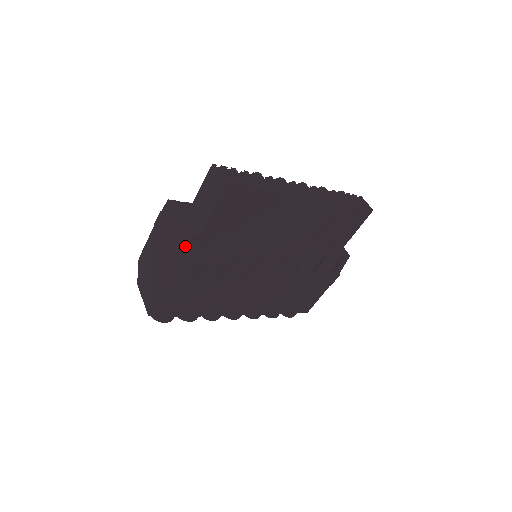
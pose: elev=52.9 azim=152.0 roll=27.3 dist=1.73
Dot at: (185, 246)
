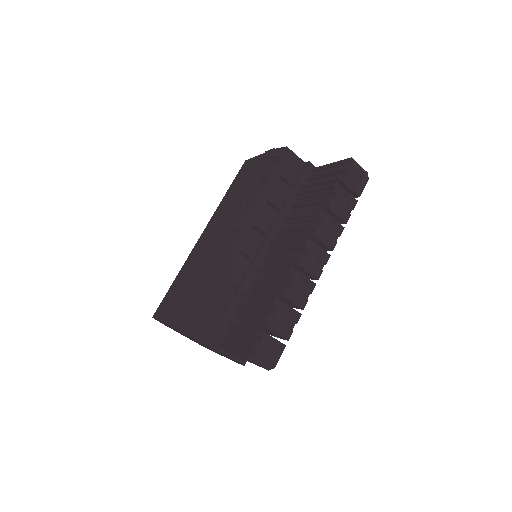
Dot at: (231, 359)
